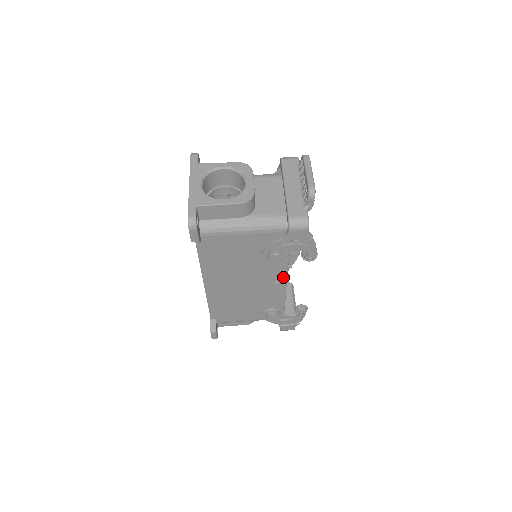
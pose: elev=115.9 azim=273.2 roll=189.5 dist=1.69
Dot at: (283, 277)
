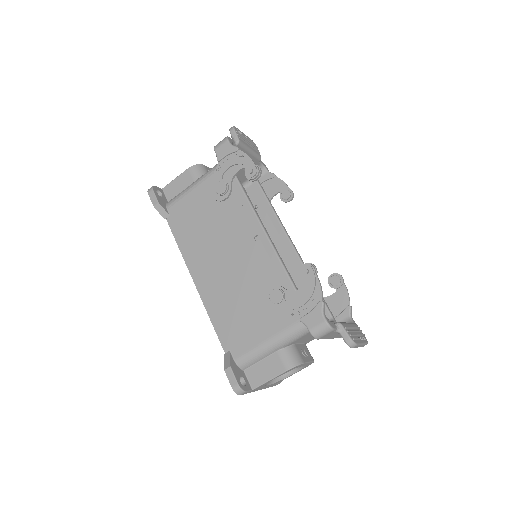
Dot at: occluded
